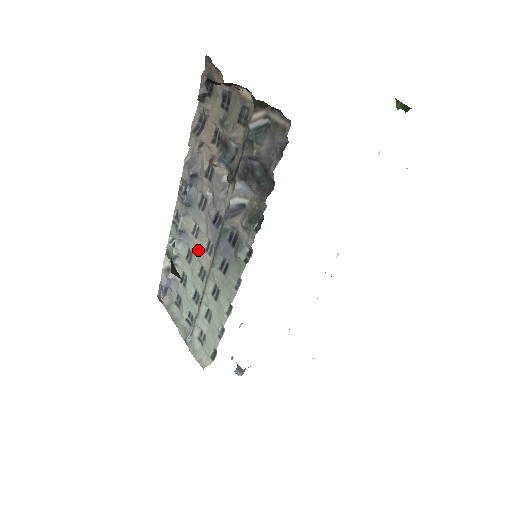
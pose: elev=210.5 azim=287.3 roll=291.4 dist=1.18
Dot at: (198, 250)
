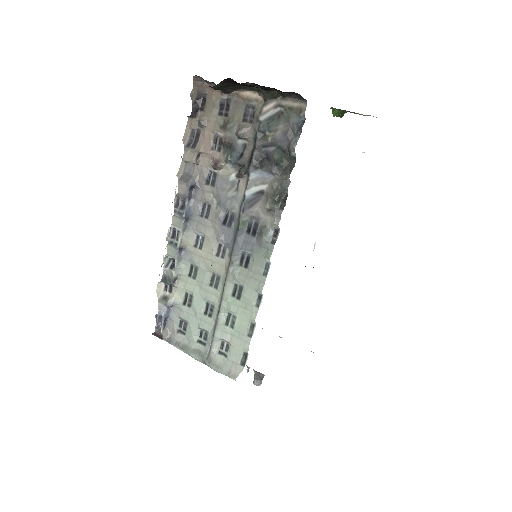
Dot at: (206, 259)
